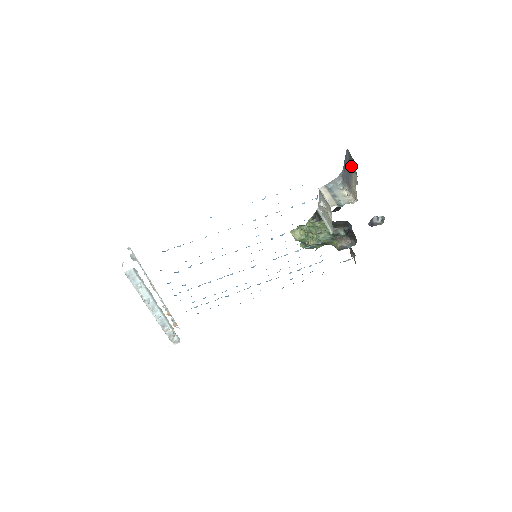
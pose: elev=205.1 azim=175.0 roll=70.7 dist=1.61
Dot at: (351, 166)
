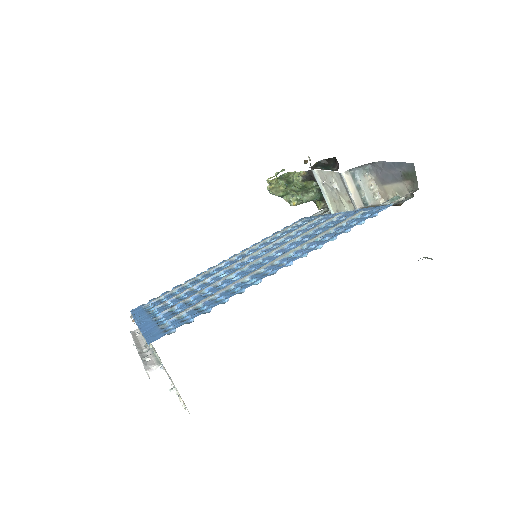
Dot at: (405, 179)
